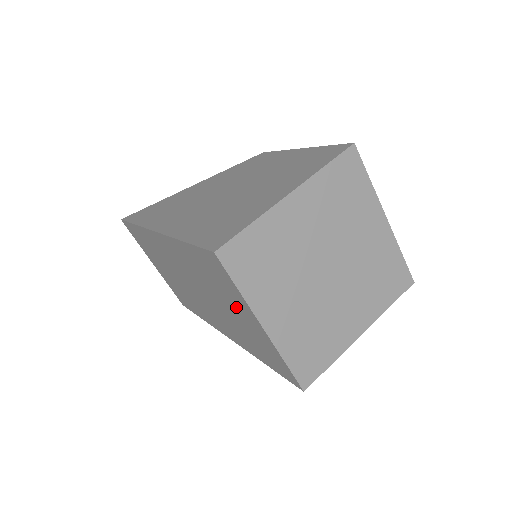
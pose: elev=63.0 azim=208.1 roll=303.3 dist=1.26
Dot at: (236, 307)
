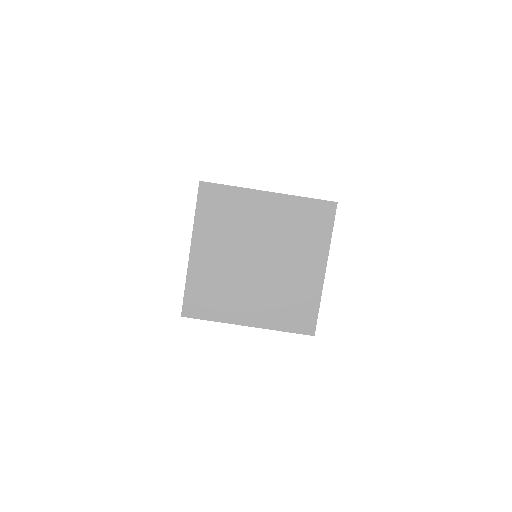
Dot at: occluded
